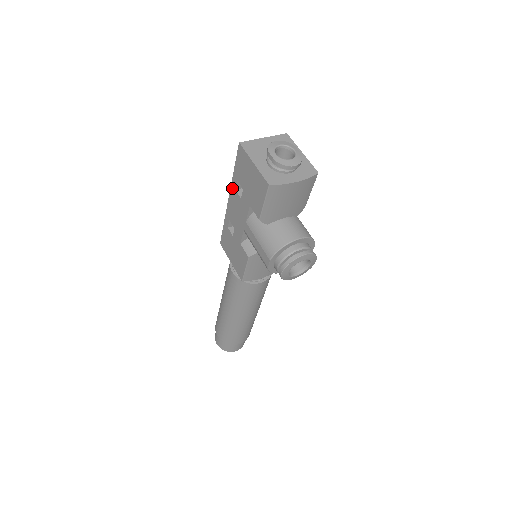
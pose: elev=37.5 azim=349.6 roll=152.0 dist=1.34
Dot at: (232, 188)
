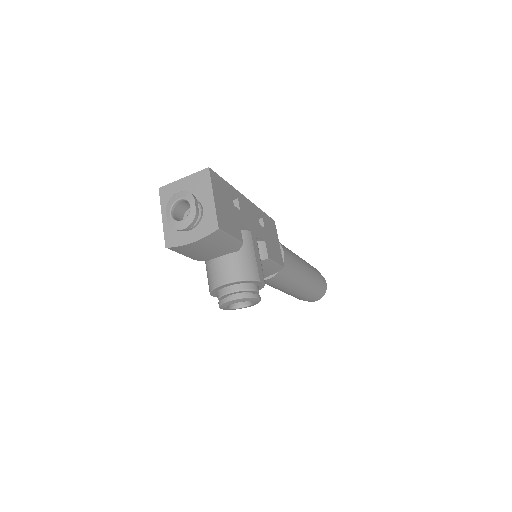
Dot at: occluded
